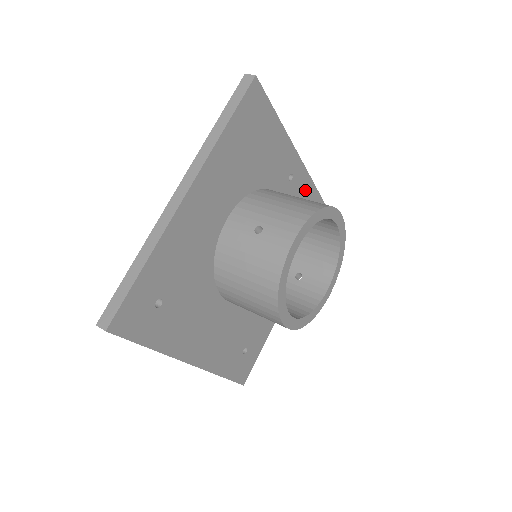
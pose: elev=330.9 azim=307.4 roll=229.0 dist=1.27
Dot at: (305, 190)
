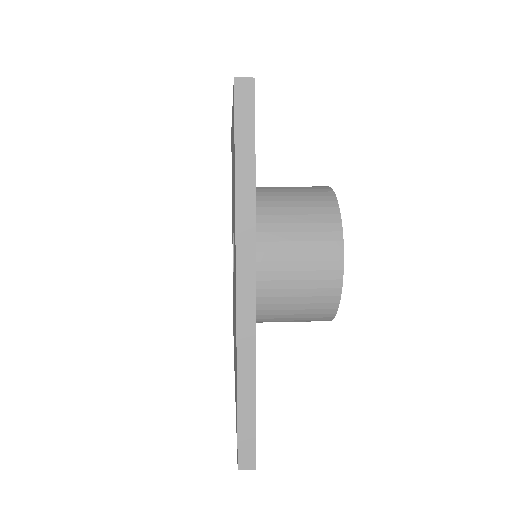
Dot at: occluded
